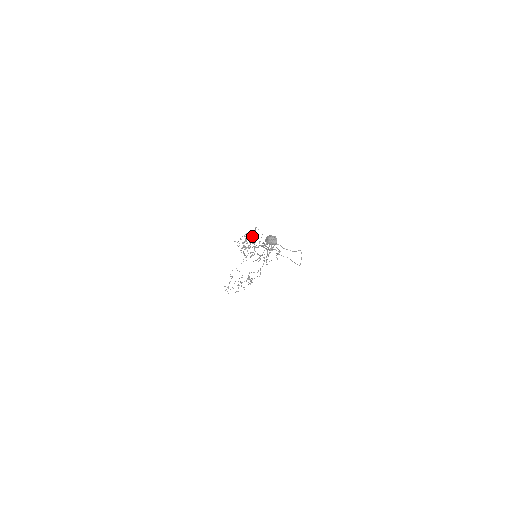
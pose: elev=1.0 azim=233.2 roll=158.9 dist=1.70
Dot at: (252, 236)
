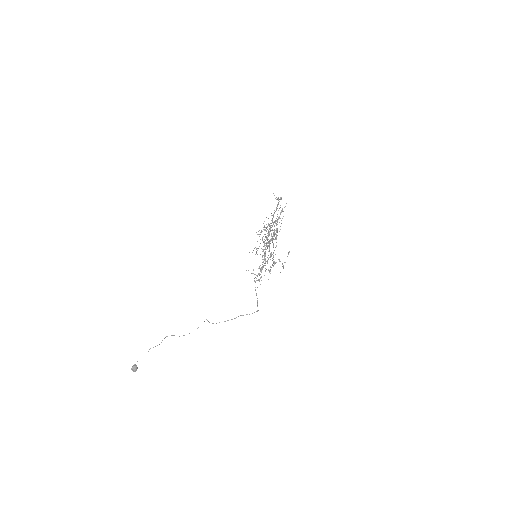
Dot at: occluded
